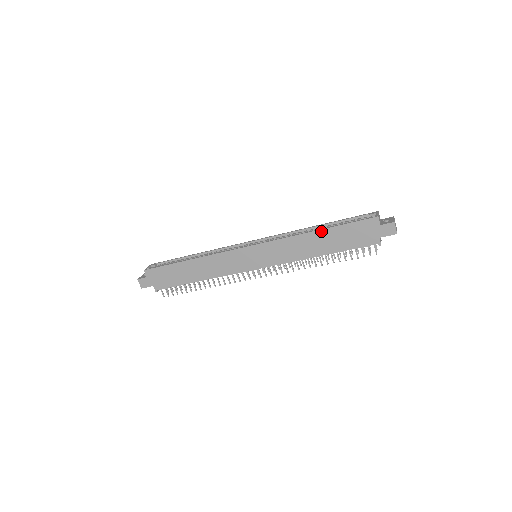
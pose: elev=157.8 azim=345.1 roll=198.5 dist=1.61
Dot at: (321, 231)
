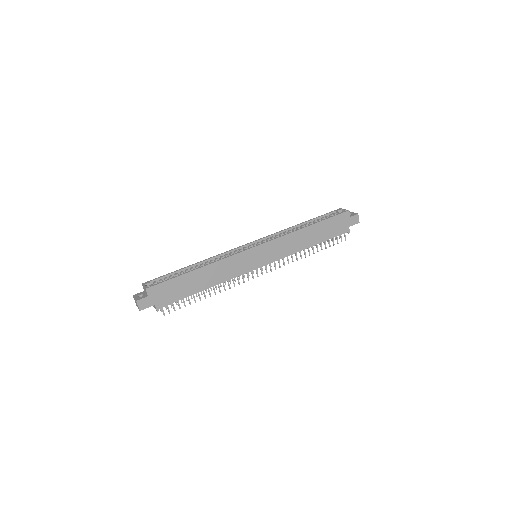
Dot at: (312, 226)
